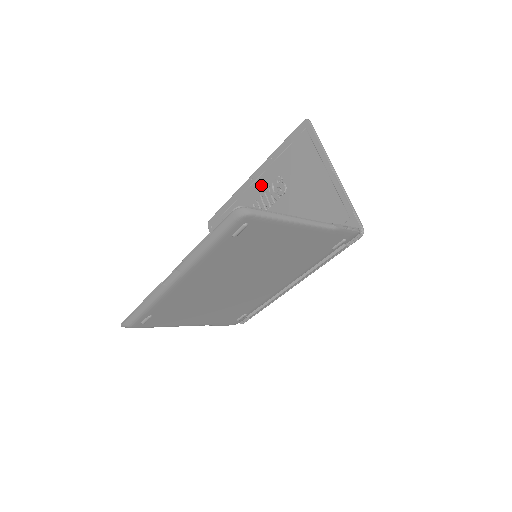
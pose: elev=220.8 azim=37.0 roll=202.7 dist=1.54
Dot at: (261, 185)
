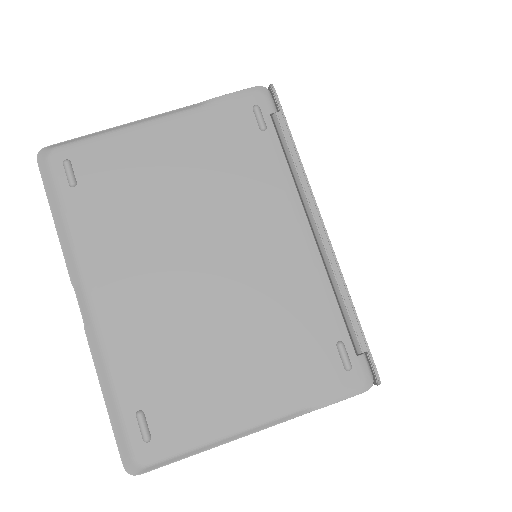
Dot at: occluded
